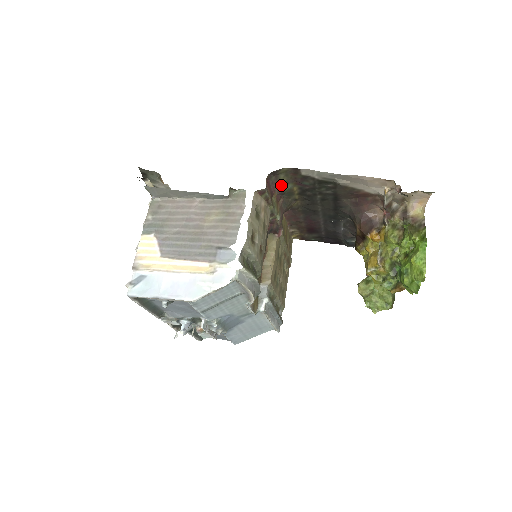
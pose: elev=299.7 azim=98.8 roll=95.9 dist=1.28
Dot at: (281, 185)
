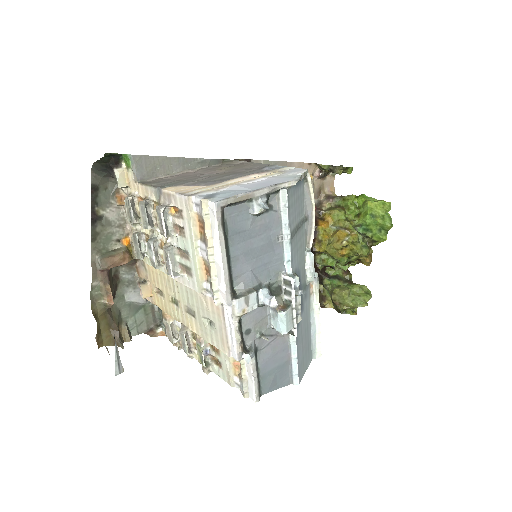
Dot at: occluded
